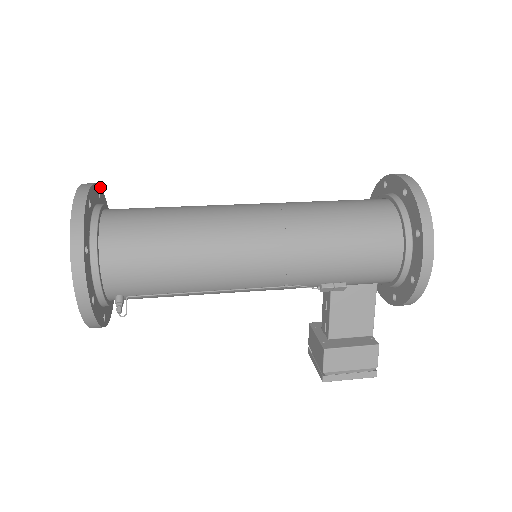
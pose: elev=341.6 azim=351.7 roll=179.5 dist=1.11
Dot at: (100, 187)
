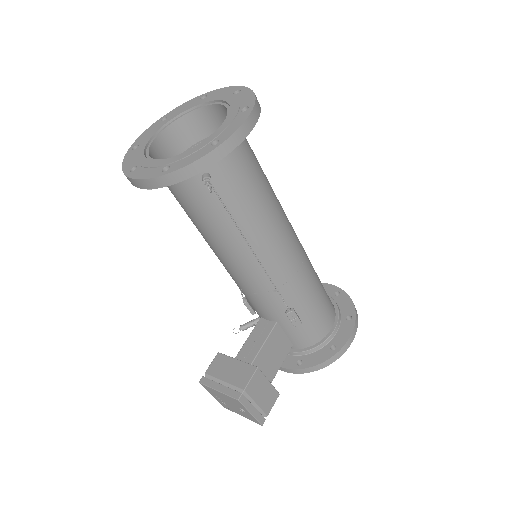
Dot at: occluded
